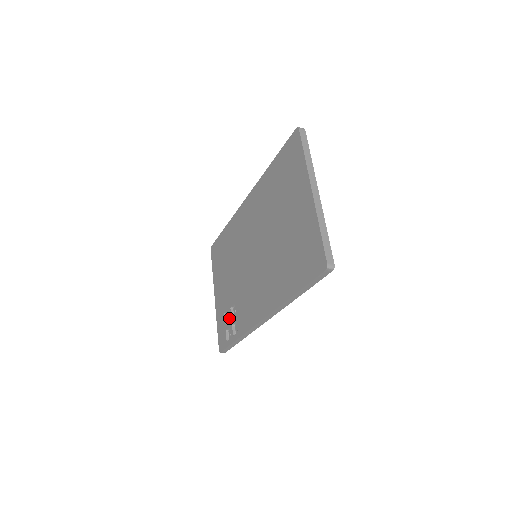
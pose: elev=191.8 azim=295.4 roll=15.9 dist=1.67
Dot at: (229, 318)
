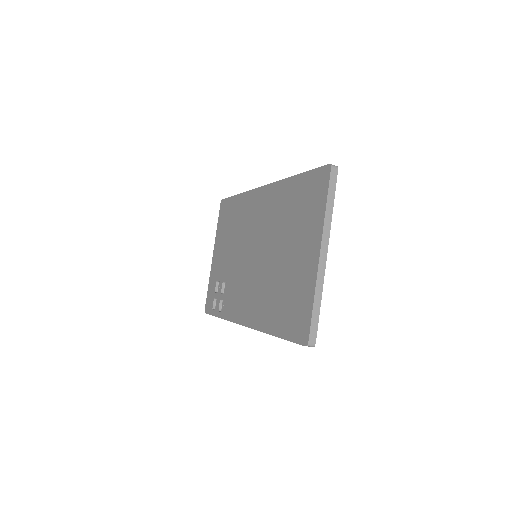
Dot at: (219, 291)
